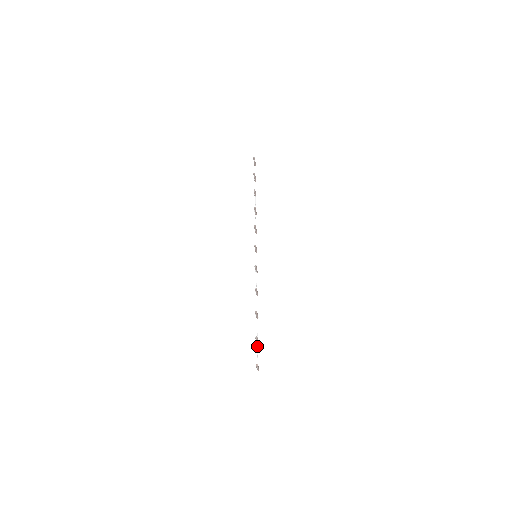
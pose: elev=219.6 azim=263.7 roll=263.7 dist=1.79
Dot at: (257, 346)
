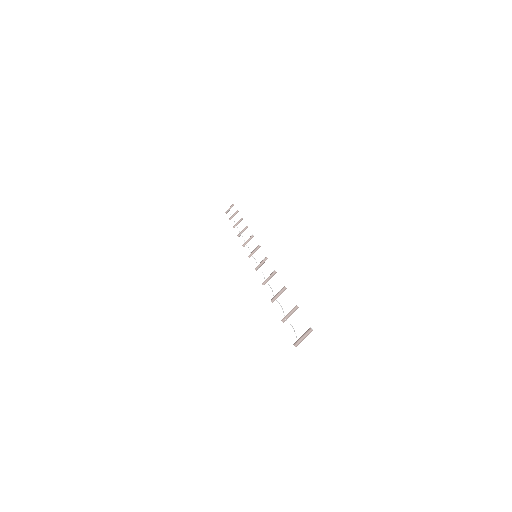
Dot at: occluded
